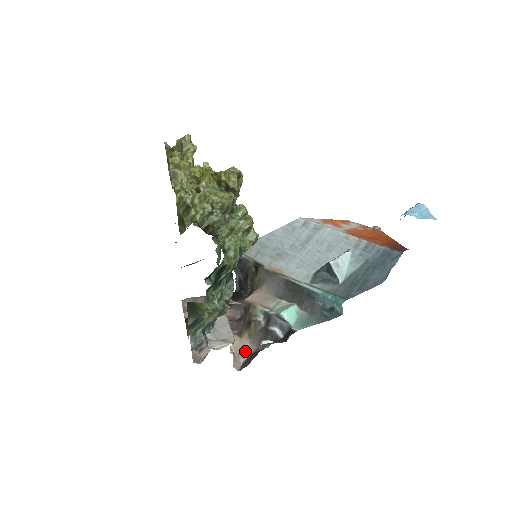
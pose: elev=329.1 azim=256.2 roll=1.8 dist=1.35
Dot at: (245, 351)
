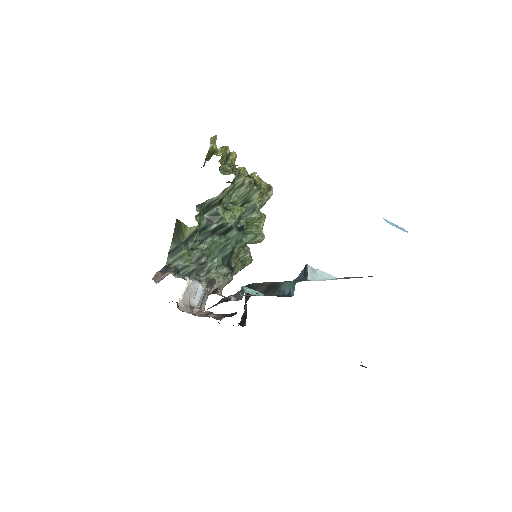
Dot at: (199, 311)
